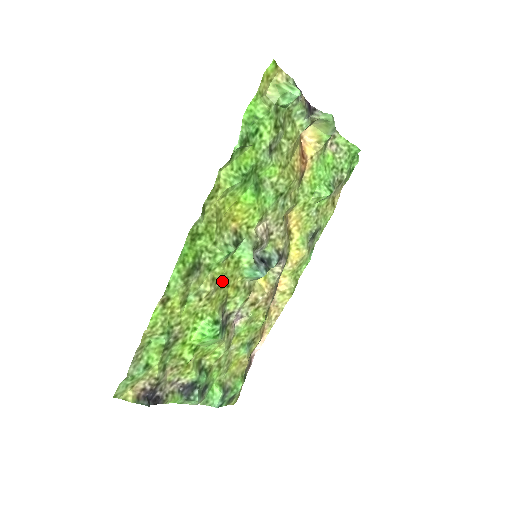
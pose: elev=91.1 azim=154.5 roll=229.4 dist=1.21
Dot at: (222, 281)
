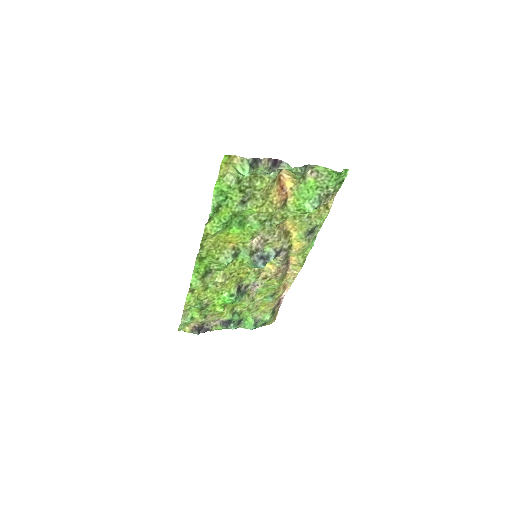
Dot at: (232, 274)
